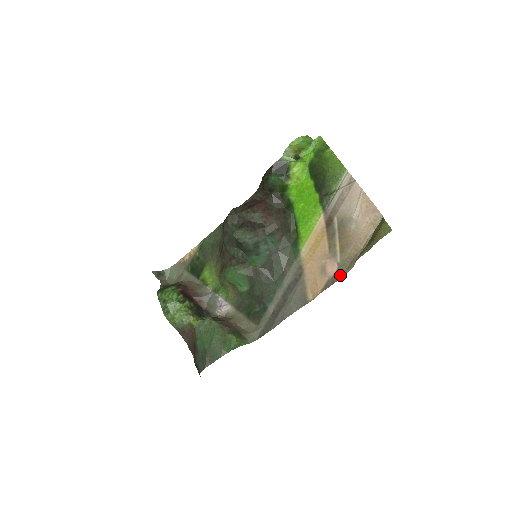
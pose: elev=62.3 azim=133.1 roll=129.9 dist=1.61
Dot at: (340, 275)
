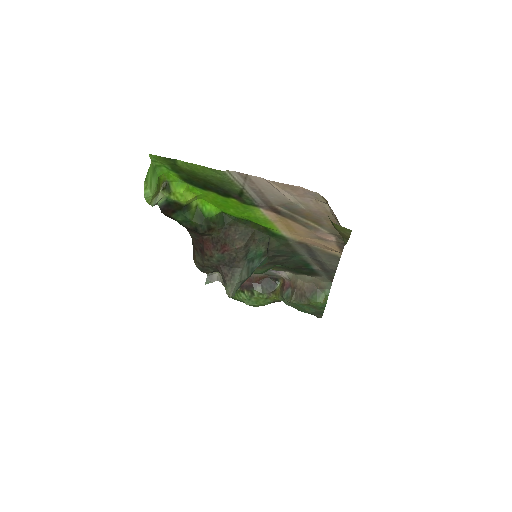
Dot at: (342, 239)
